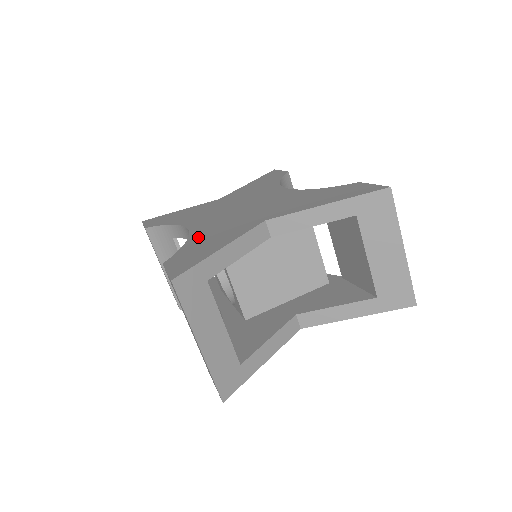
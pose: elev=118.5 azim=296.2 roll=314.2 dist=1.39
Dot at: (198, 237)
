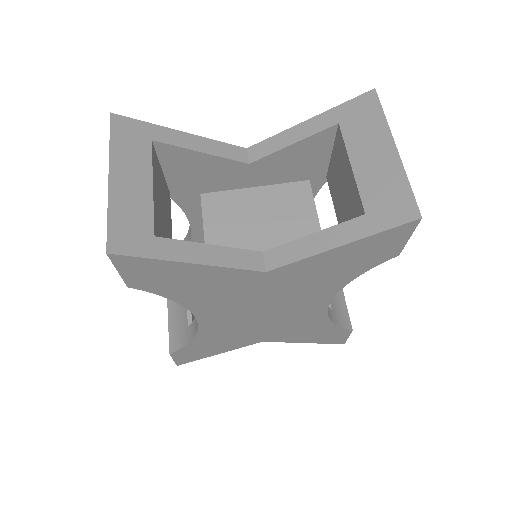
Dot at: occluded
